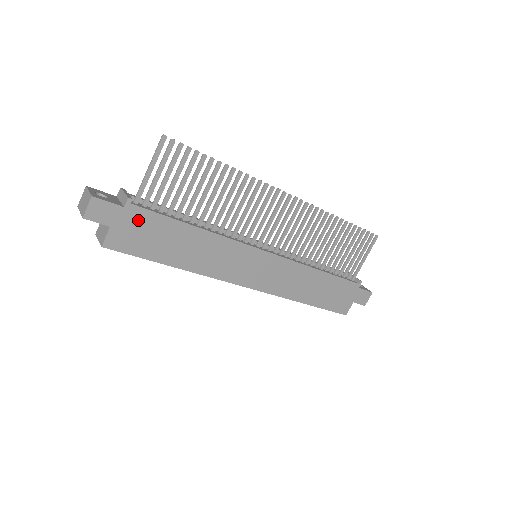
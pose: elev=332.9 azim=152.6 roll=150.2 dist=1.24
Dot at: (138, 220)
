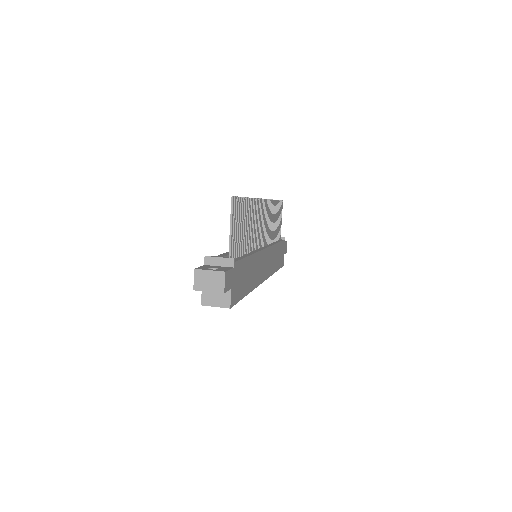
Dot at: (237, 272)
